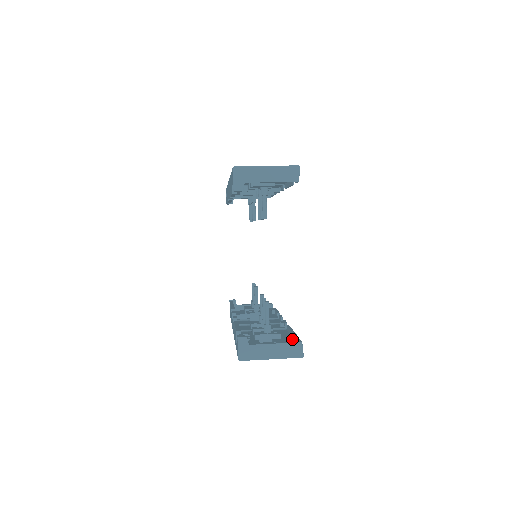
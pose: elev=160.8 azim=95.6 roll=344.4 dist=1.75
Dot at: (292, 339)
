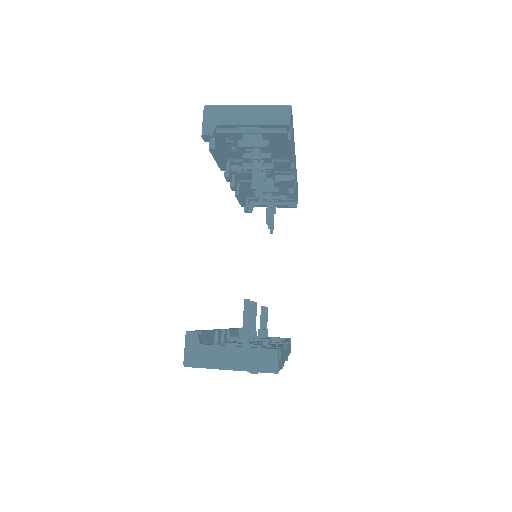
Dot at: occluded
